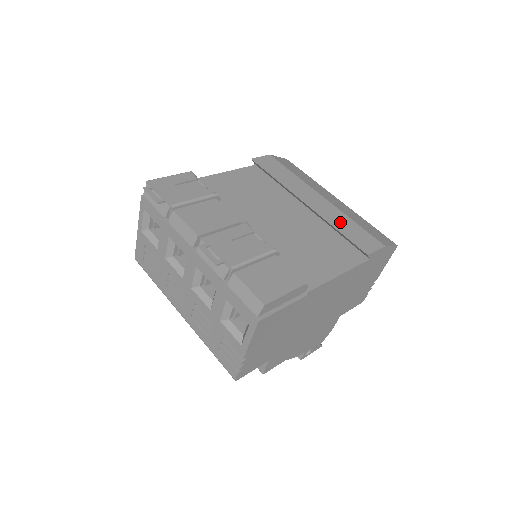
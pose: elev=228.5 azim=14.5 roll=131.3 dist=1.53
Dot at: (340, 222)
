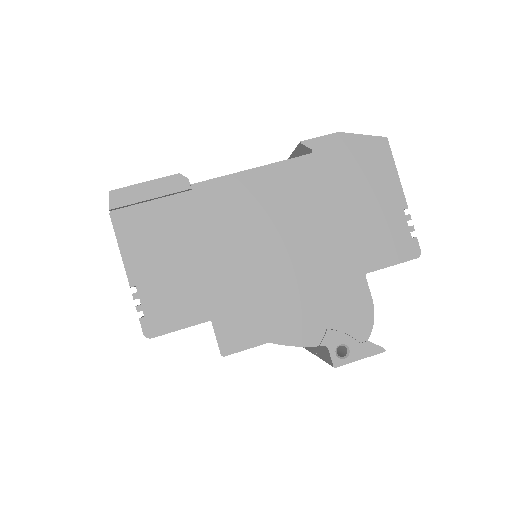
Dot at: occluded
